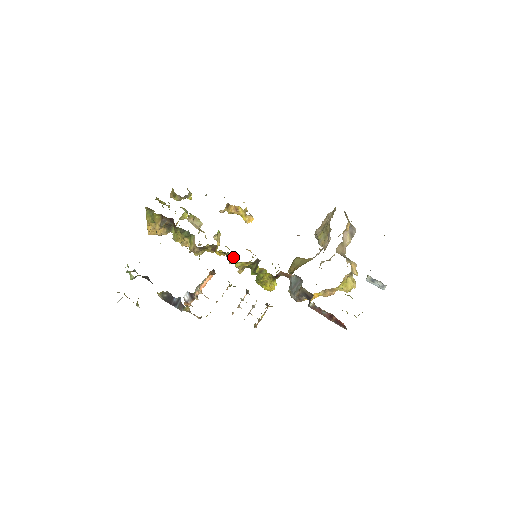
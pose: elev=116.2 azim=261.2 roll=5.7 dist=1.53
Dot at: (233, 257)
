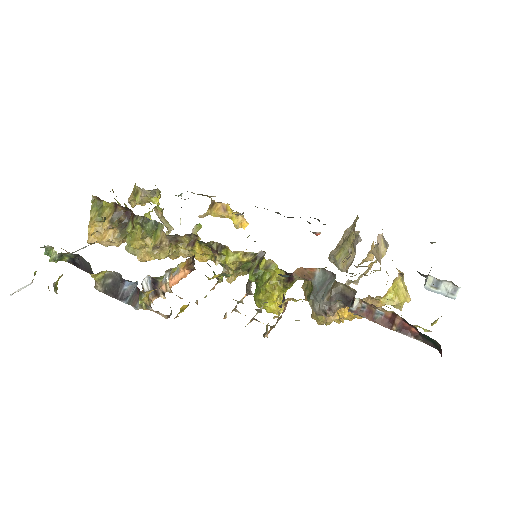
Dot at: (223, 248)
